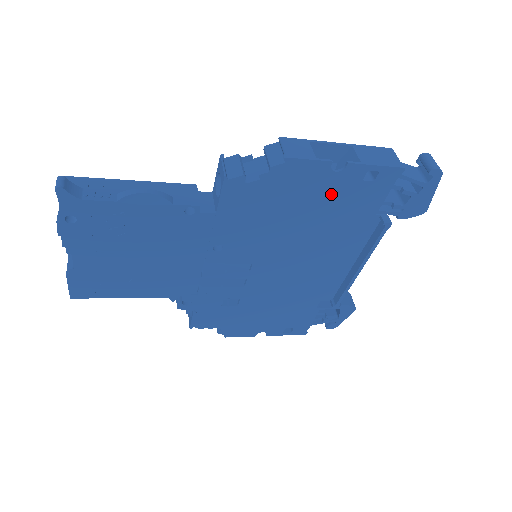
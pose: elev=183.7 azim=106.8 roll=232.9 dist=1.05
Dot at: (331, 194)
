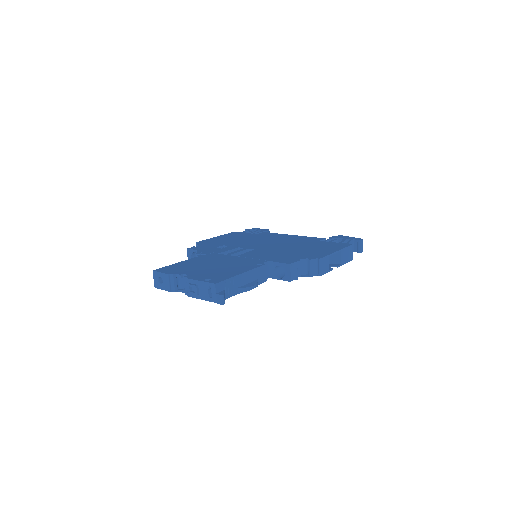
Dot at: occluded
